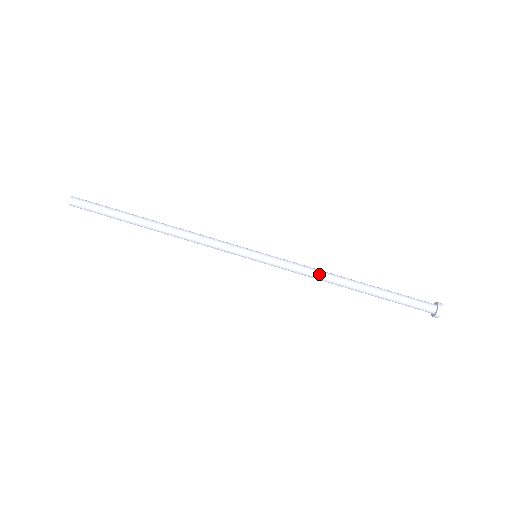
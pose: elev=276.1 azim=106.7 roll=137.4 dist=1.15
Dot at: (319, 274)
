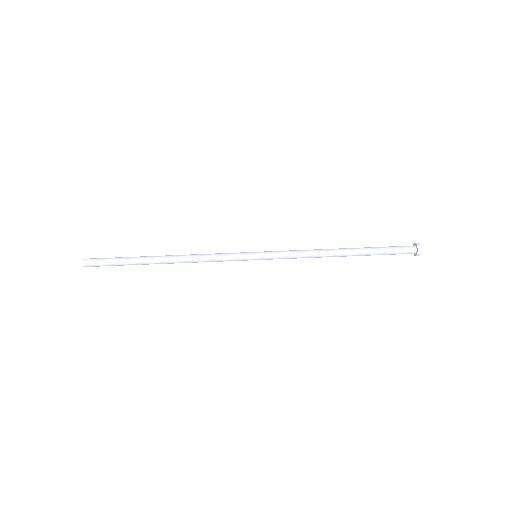
Dot at: (313, 253)
